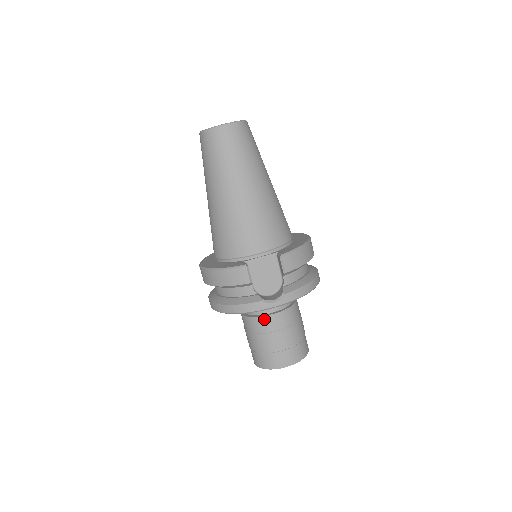
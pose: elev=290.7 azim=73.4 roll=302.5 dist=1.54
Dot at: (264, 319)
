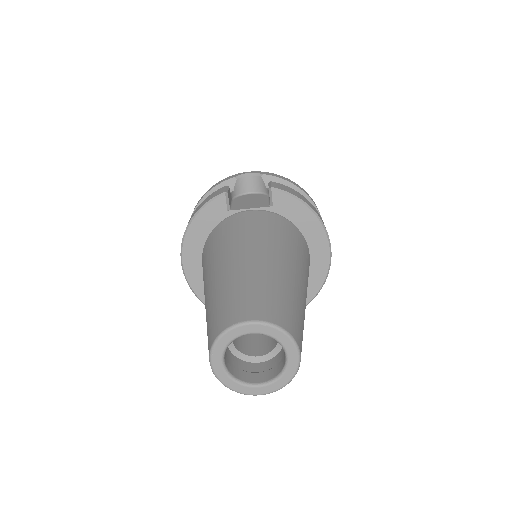
Dot at: occluded
